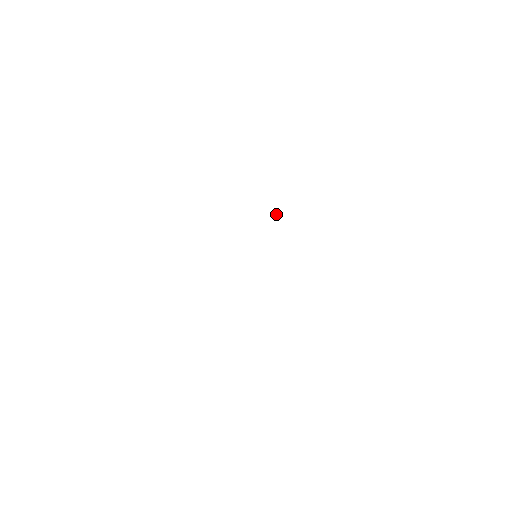
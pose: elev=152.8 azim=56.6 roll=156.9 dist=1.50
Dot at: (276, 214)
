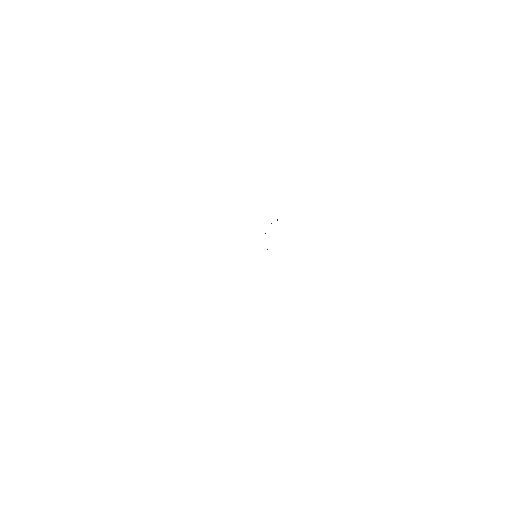
Dot at: occluded
